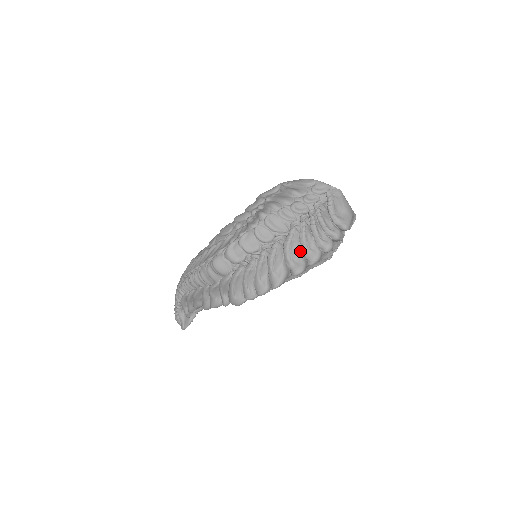
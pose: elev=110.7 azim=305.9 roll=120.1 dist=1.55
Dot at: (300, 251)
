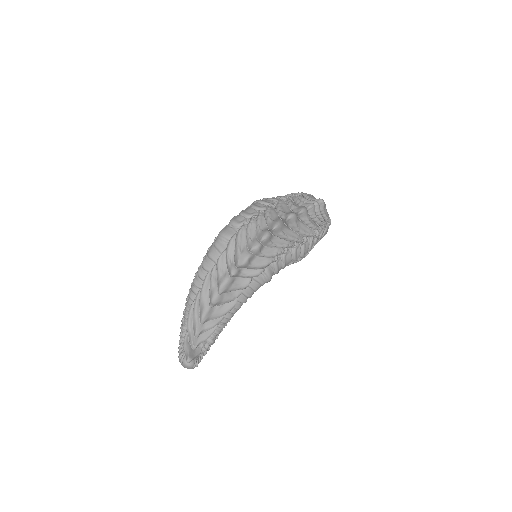
Dot at: (290, 210)
